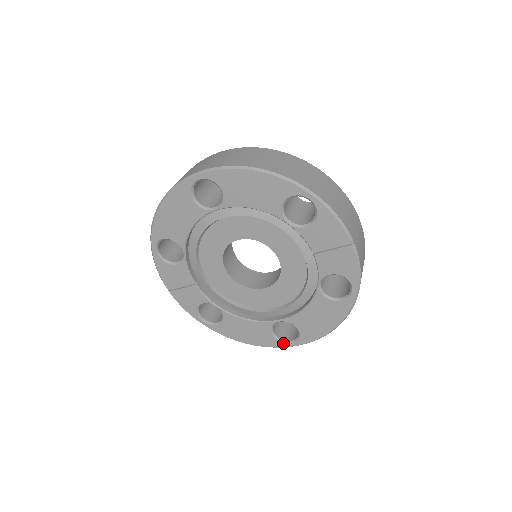
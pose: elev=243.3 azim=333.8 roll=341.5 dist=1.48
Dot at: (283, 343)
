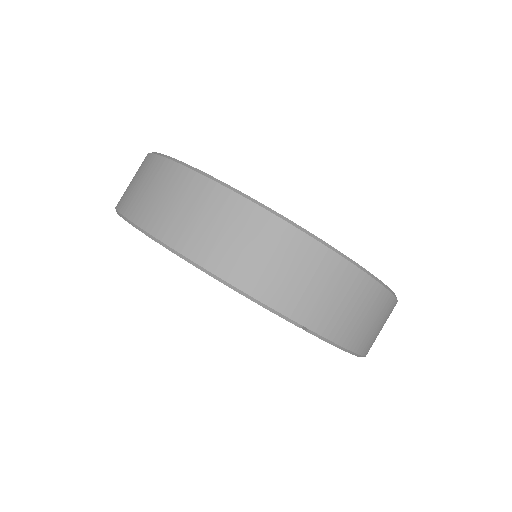
Dot at: occluded
